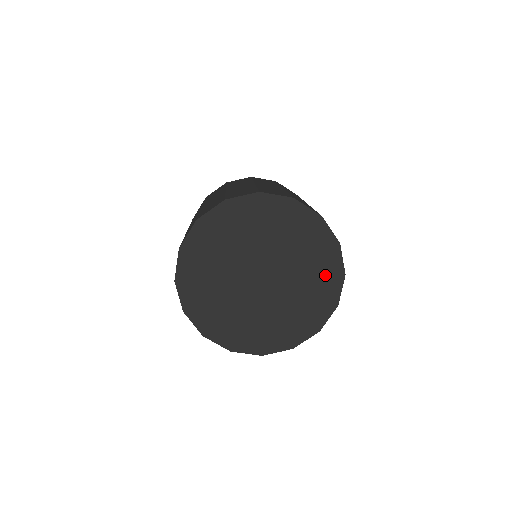
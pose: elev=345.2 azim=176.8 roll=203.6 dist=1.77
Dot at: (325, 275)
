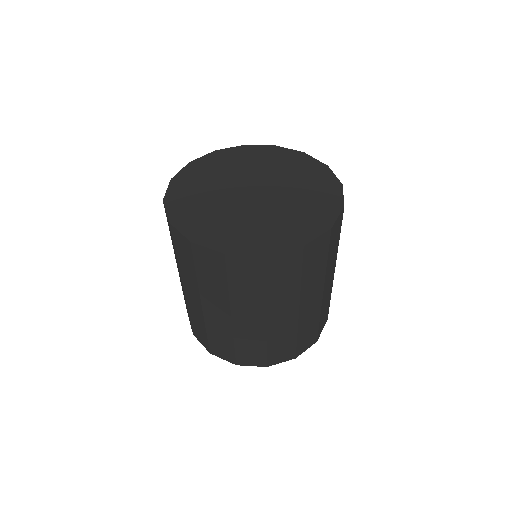
Dot at: (293, 161)
